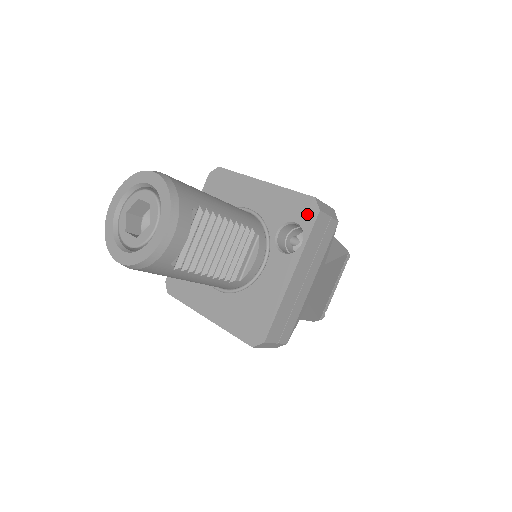
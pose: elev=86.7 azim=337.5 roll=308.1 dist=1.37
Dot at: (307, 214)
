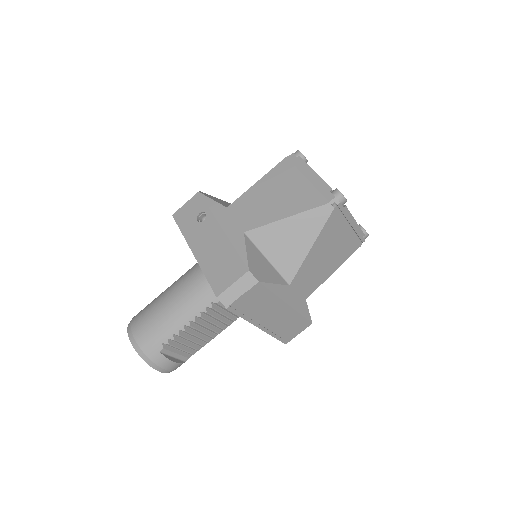
Dot at: occluded
